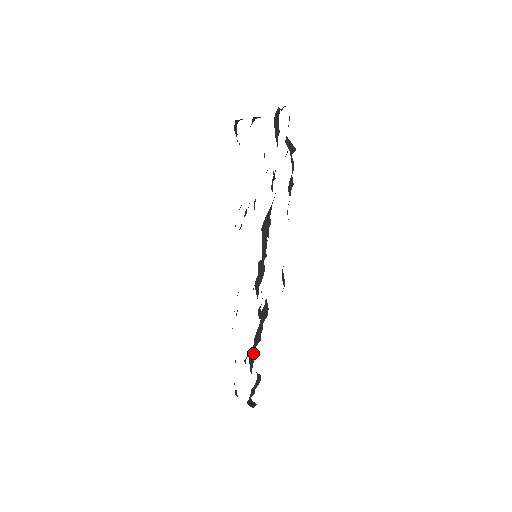
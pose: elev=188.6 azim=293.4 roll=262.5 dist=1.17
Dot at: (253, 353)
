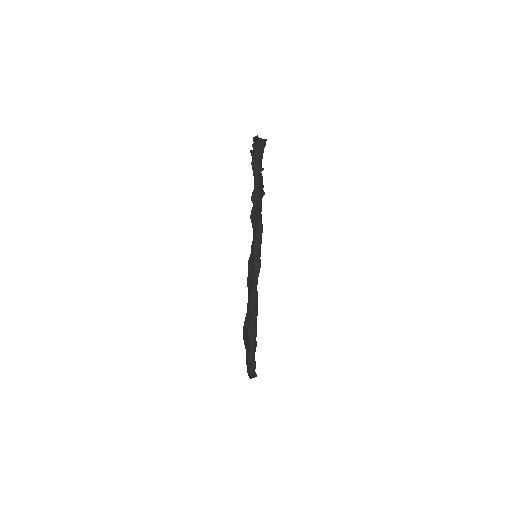
Dot at: (254, 334)
